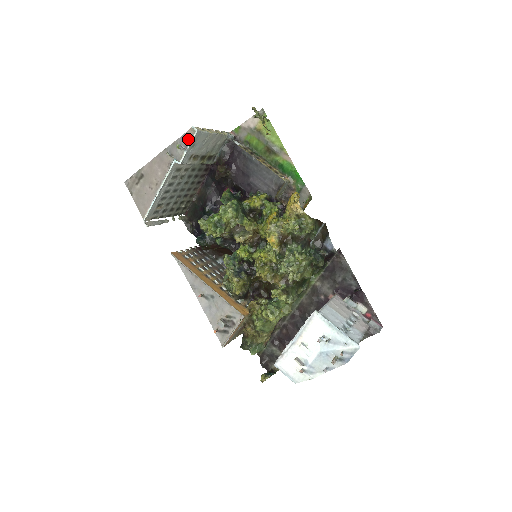
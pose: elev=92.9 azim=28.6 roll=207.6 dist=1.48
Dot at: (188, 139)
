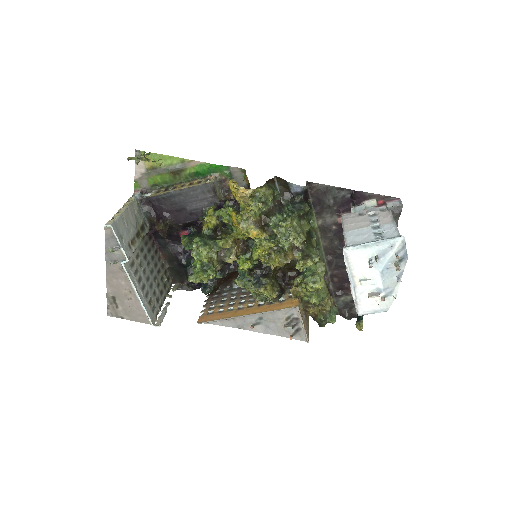
Dot at: (112, 238)
